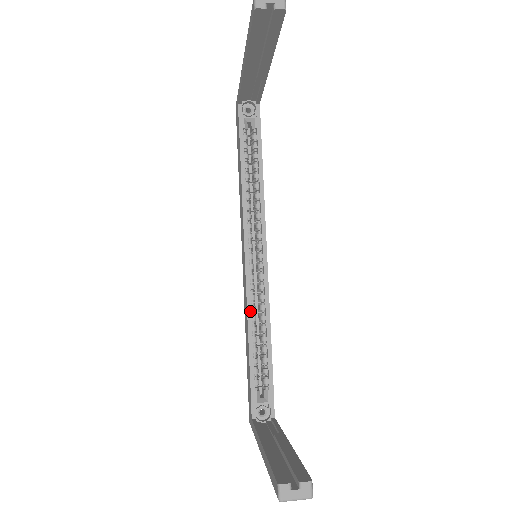
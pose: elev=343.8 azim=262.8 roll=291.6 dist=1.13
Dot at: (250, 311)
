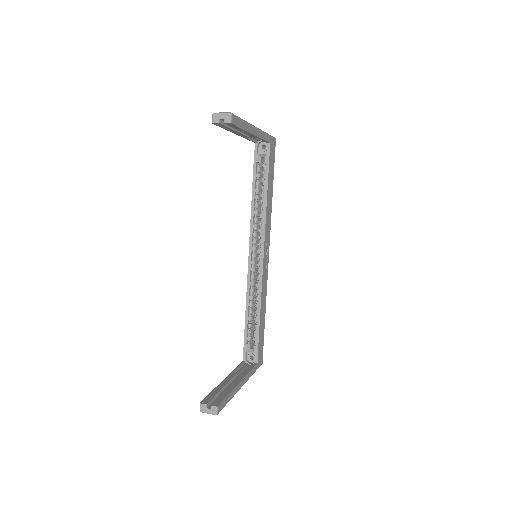
Dot at: (248, 292)
